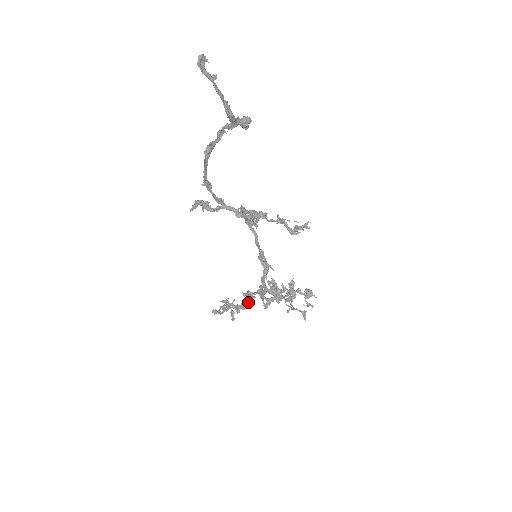
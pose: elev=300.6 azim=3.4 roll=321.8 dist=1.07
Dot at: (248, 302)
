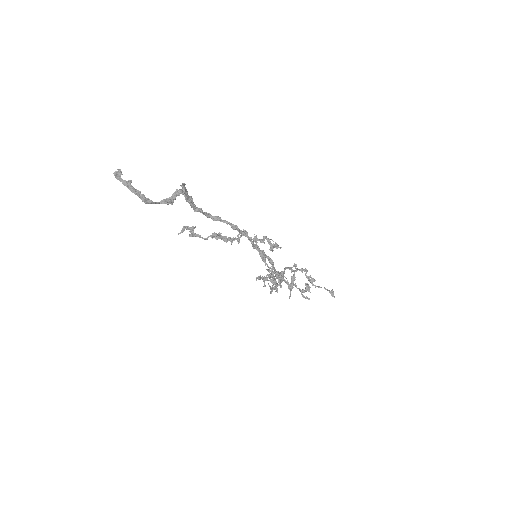
Dot at: occluded
